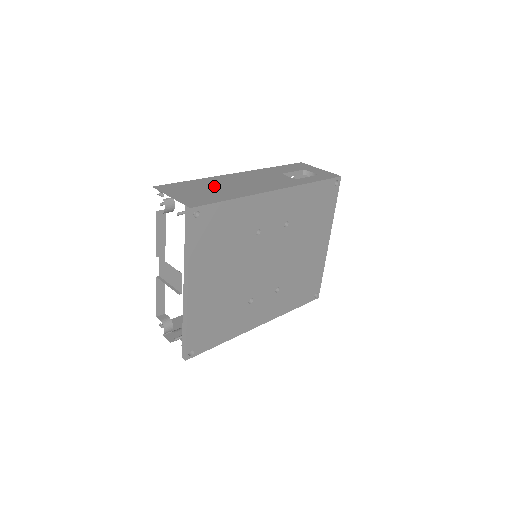
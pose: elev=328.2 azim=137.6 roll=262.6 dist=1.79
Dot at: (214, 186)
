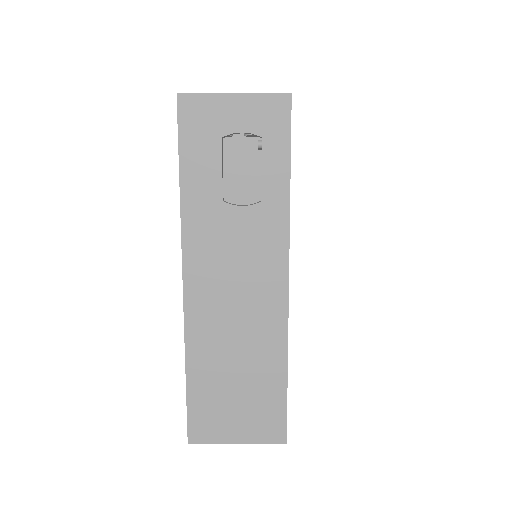
Dot at: (227, 364)
